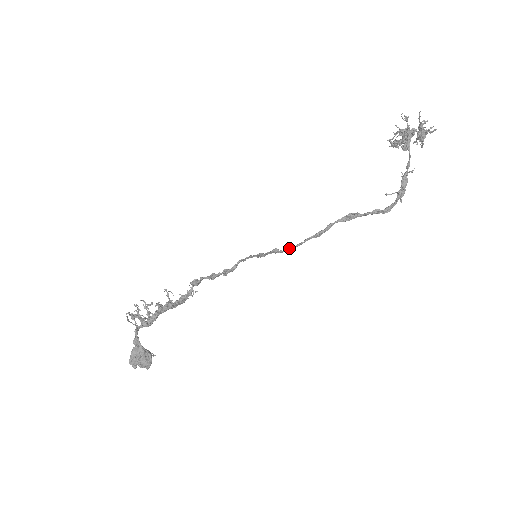
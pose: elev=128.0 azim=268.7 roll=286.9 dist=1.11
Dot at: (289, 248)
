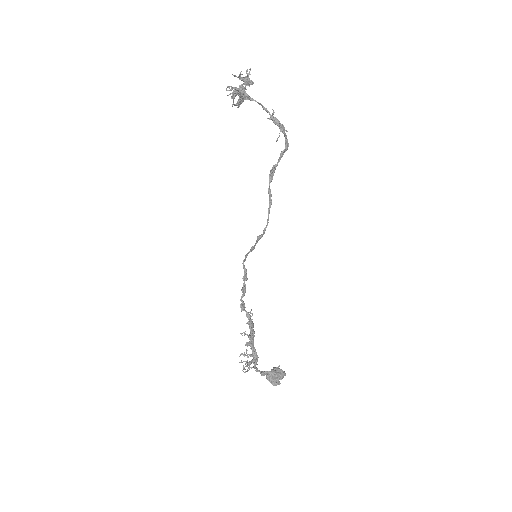
Dot at: (265, 229)
